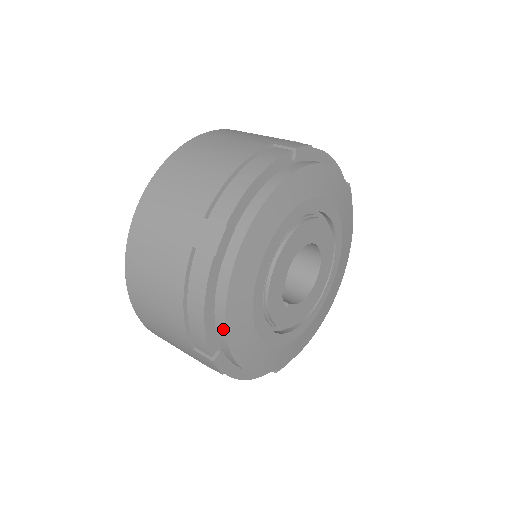
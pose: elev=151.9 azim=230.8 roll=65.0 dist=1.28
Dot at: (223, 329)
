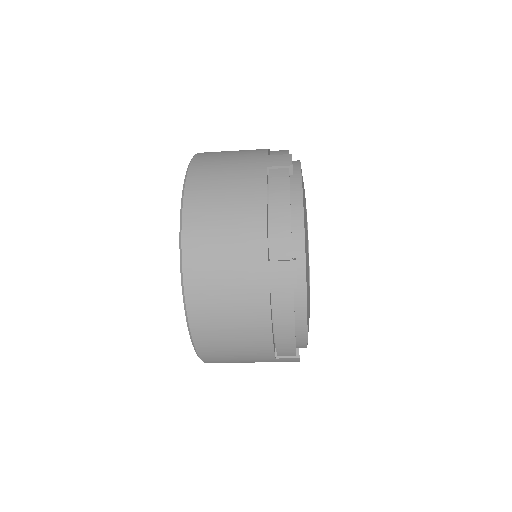
Dot at: (297, 161)
